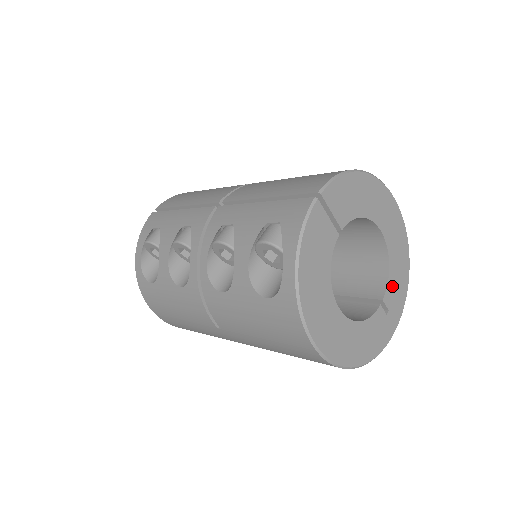
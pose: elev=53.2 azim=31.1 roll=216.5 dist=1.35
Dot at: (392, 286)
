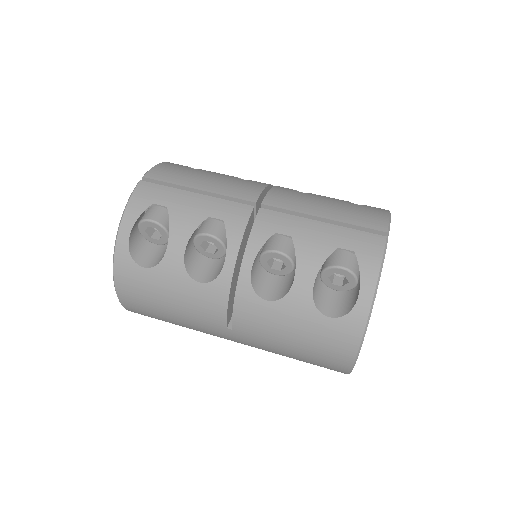
Dot at: occluded
